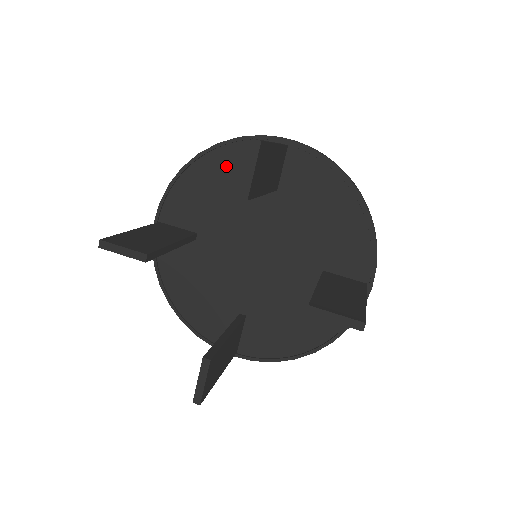
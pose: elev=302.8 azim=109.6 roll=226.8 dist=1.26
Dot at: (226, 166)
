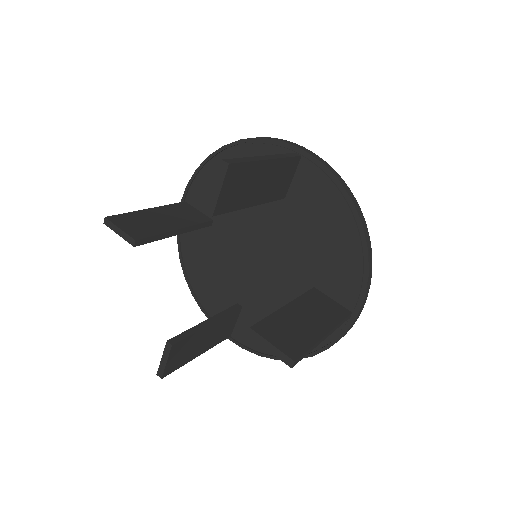
Dot at: occluded
